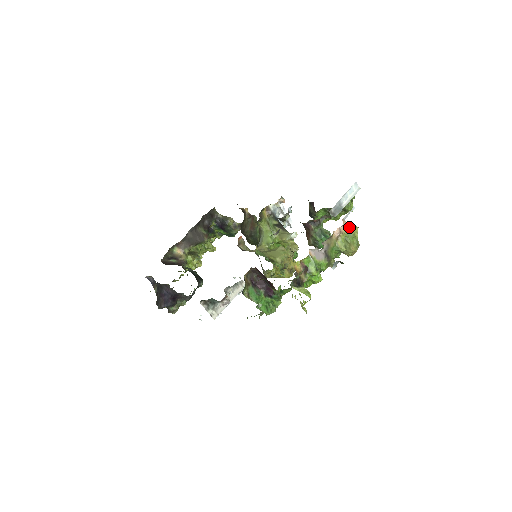
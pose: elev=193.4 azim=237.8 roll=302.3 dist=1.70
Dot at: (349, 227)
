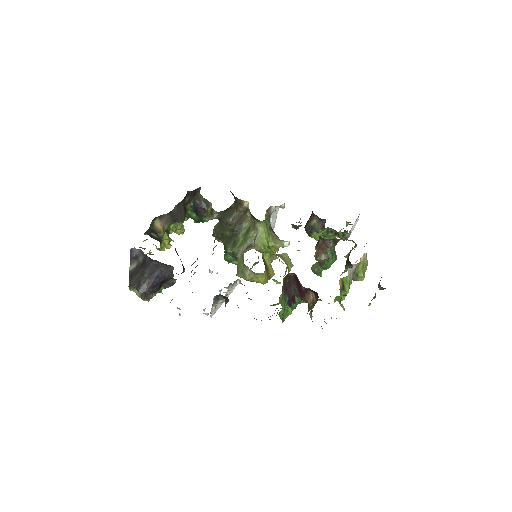
Dot at: occluded
